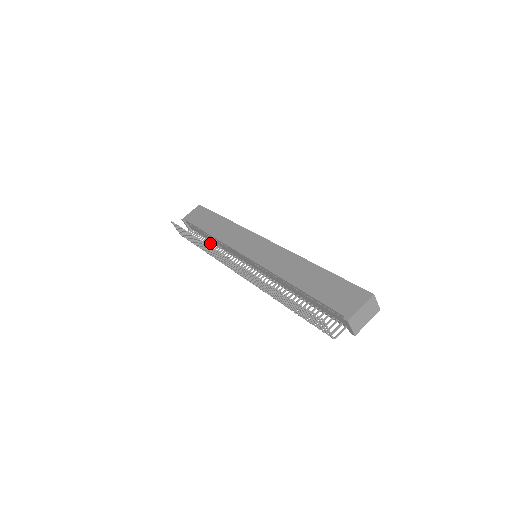
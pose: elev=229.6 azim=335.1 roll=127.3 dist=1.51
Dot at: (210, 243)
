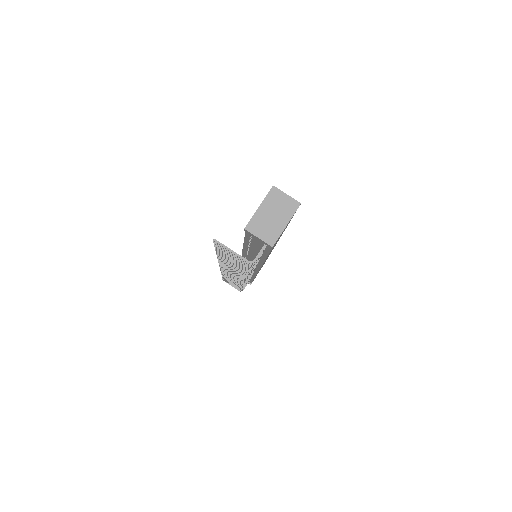
Dot at: occluded
